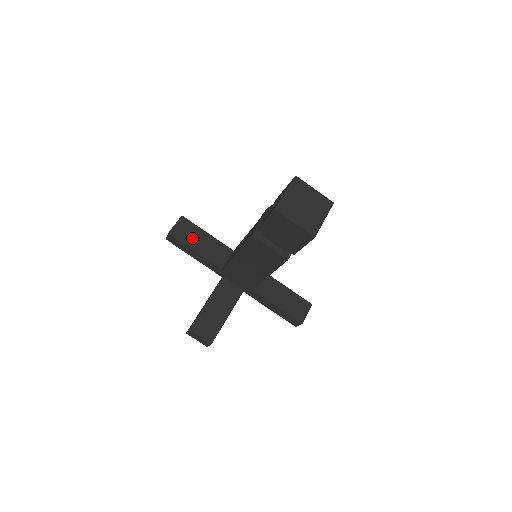
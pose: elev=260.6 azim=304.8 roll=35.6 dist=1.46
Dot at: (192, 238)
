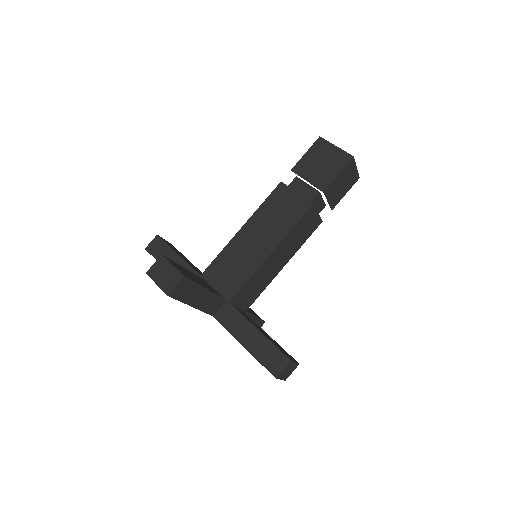
Dot at: (178, 252)
